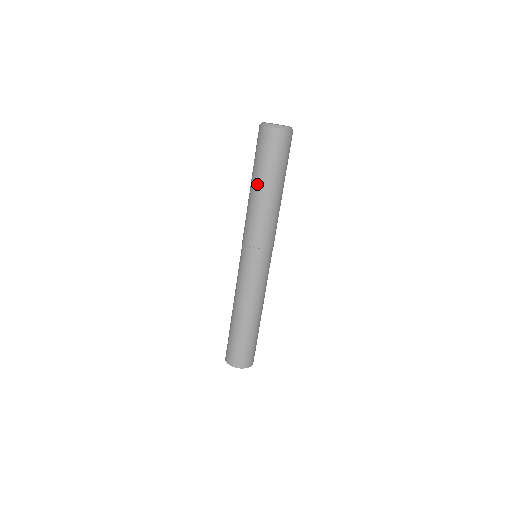
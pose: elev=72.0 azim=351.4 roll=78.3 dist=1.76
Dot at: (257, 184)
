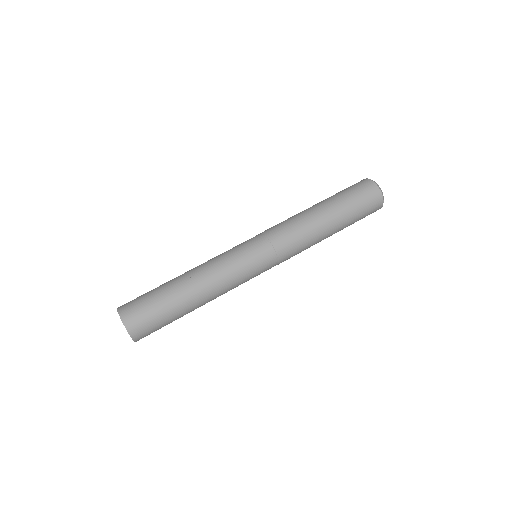
Dot at: (323, 203)
